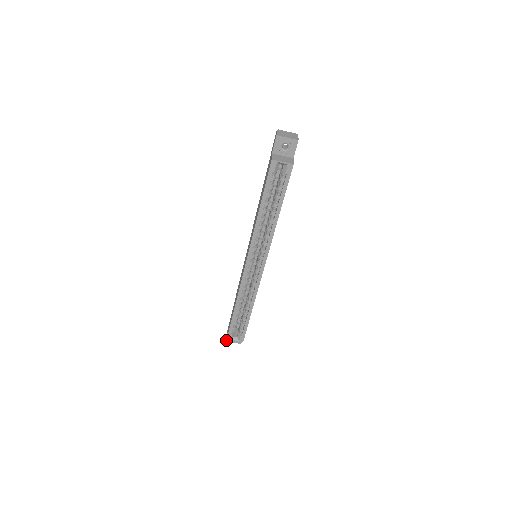
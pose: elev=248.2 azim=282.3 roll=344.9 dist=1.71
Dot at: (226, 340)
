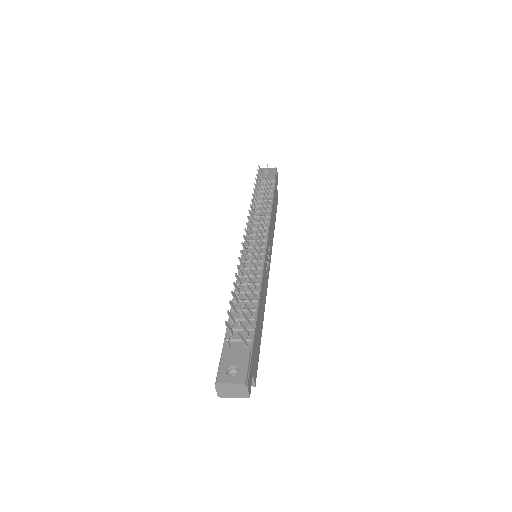
Dot at: occluded
